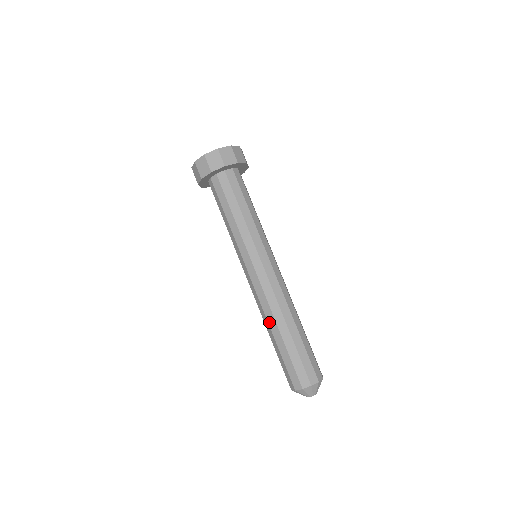
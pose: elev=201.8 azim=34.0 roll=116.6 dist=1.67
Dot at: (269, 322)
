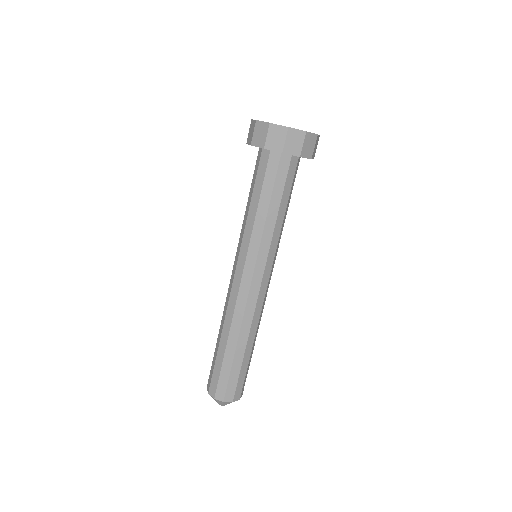
Dot at: (224, 326)
